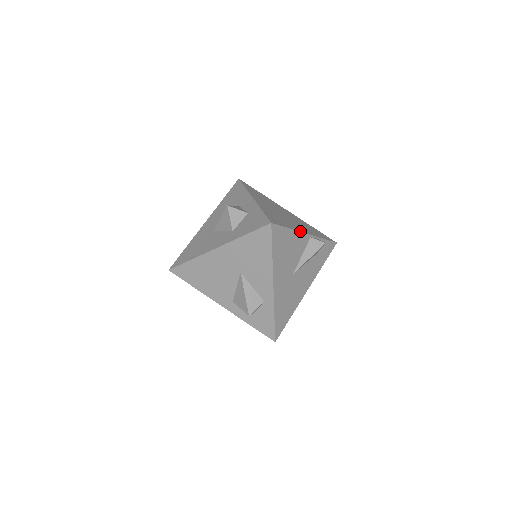
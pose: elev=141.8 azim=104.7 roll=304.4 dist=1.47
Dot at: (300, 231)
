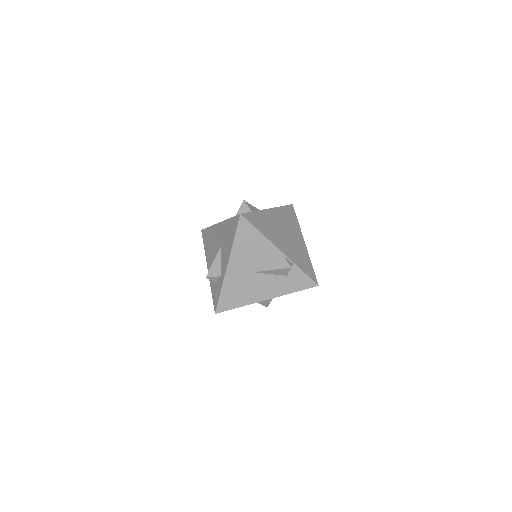
Dot at: (273, 242)
